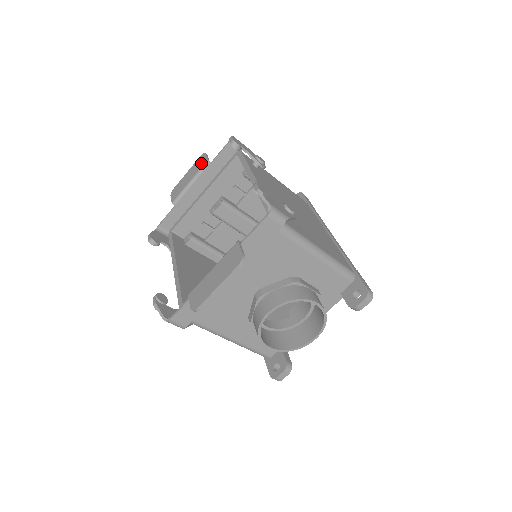
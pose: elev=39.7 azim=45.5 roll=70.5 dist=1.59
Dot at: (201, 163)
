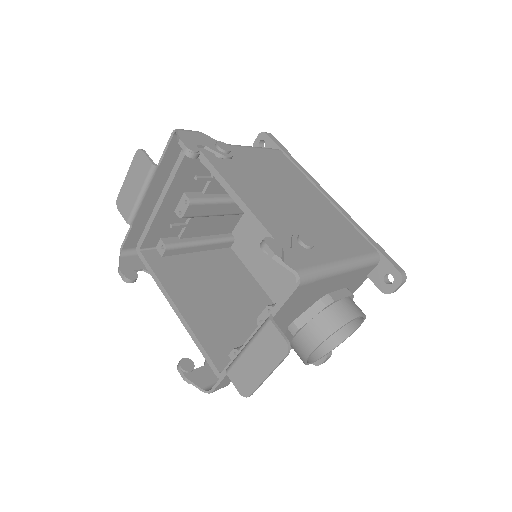
Dot at: (143, 167)
